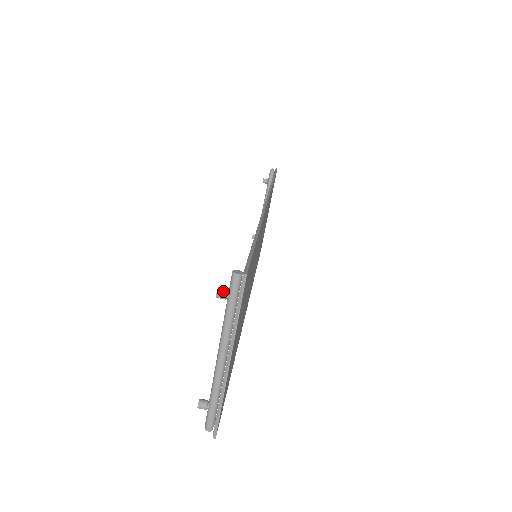
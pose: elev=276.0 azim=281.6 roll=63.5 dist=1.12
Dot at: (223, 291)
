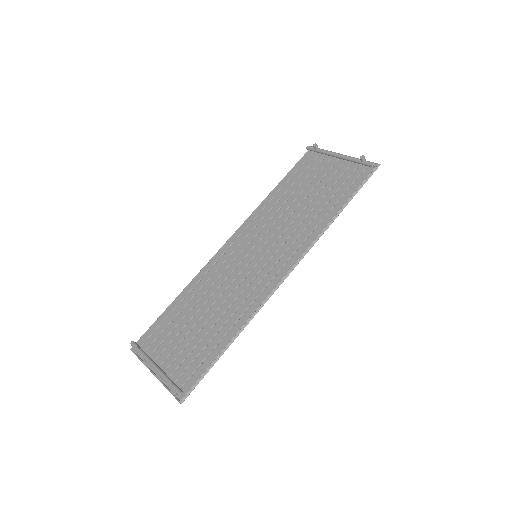
Dot at: (171, 387)
